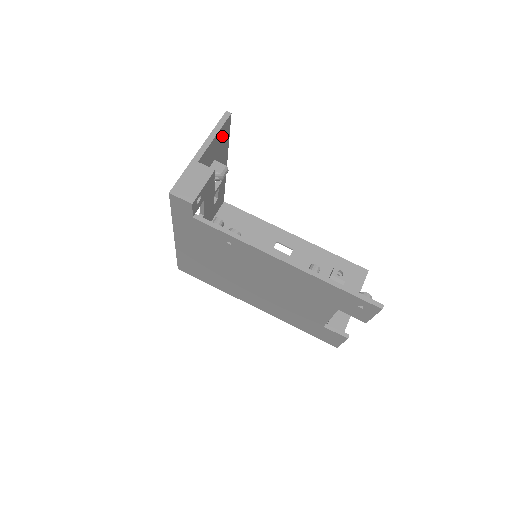
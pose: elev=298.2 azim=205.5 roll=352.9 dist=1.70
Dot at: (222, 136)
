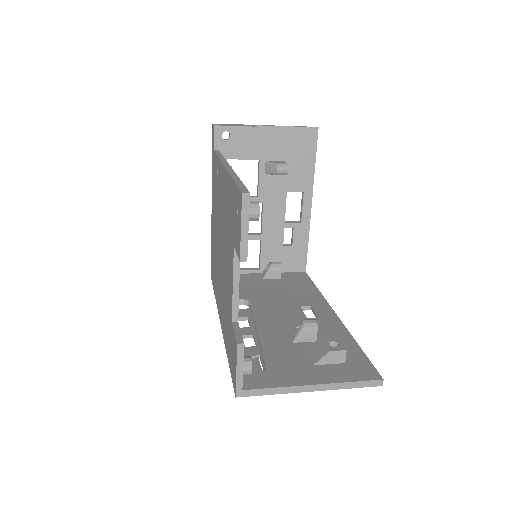
Dot at: (301, 143)
